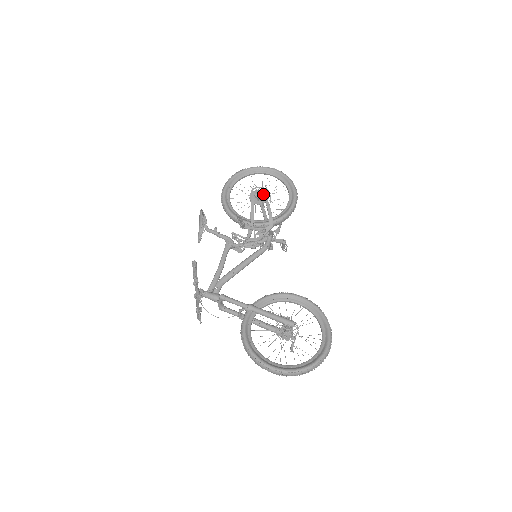
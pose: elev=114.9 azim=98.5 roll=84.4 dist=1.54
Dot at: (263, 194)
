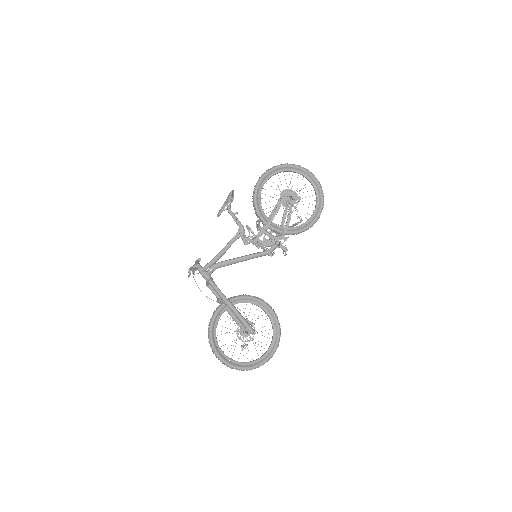
Dot at: (291, 205)
